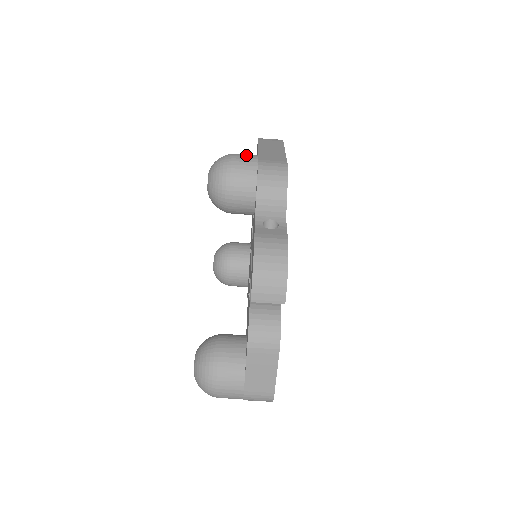
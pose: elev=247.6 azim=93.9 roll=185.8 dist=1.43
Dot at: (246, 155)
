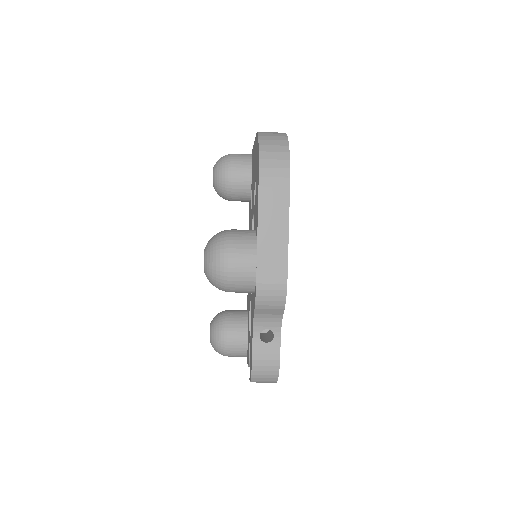
Dot at: (243, 263)
